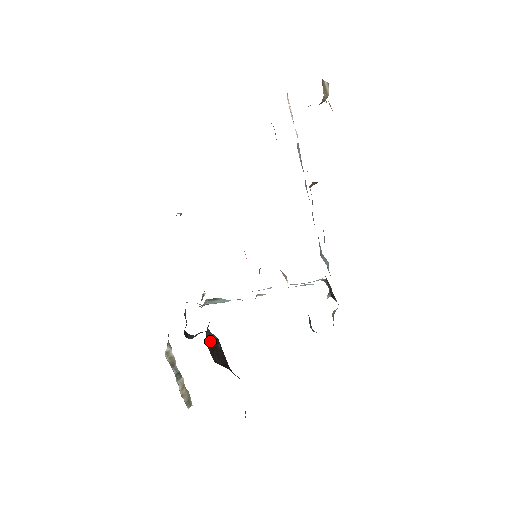
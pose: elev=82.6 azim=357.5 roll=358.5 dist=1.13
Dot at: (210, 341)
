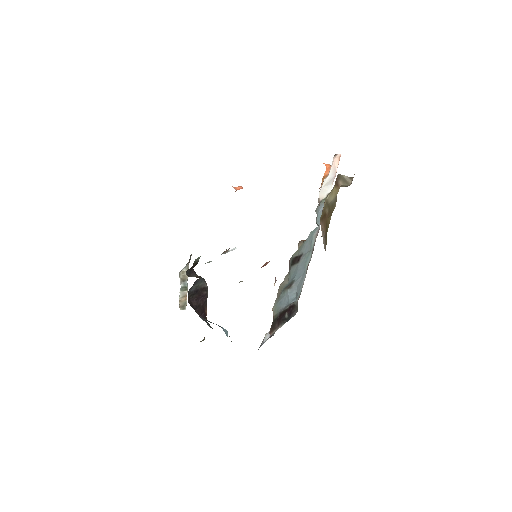
Dot at: (197, 287)
